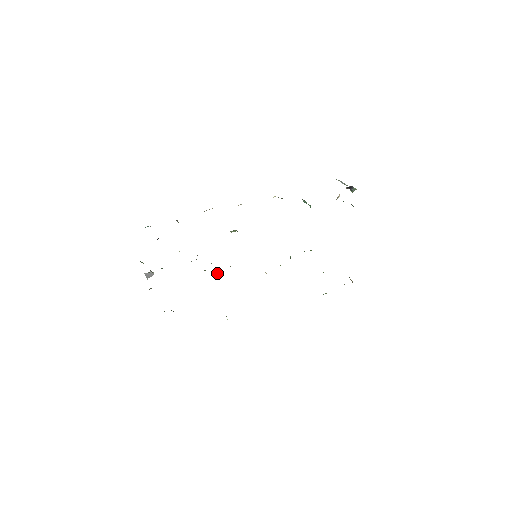
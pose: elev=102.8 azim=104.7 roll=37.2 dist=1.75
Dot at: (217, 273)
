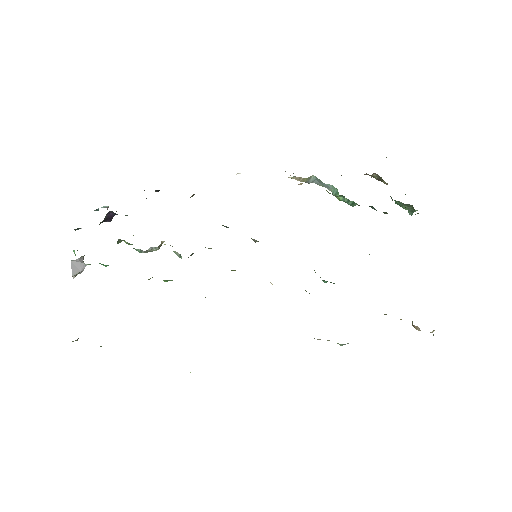
Dot at: occluded
